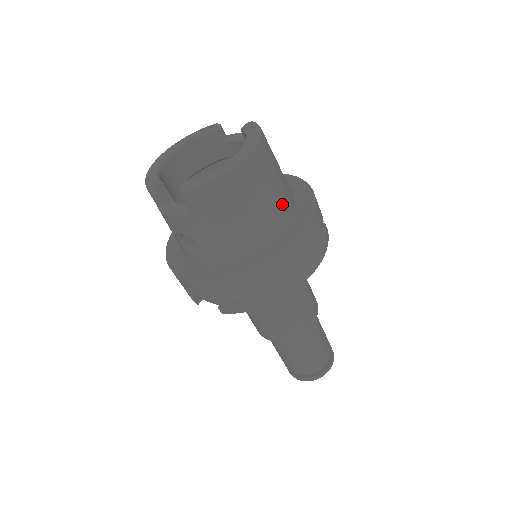
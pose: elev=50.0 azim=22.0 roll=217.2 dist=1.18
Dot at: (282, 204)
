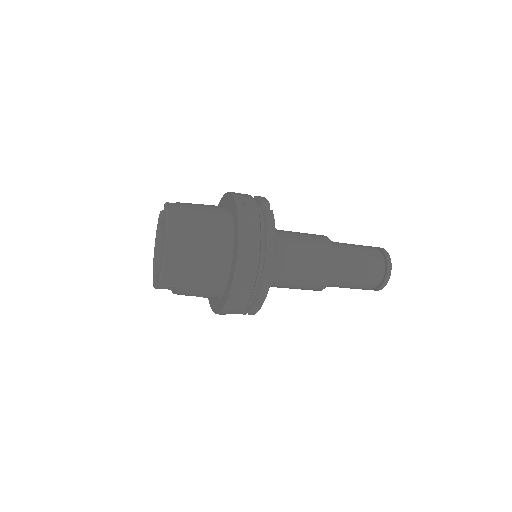
Dot at: (217, 236)
